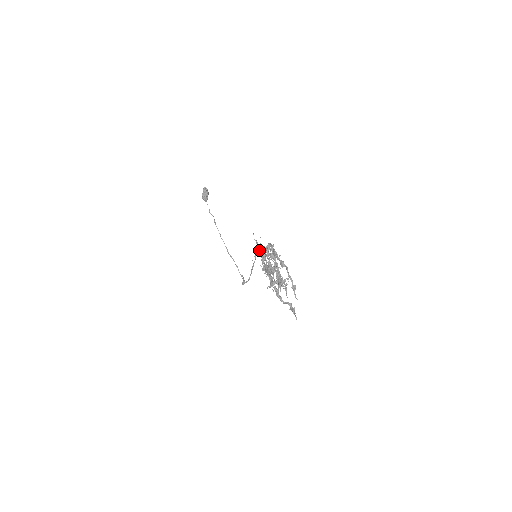
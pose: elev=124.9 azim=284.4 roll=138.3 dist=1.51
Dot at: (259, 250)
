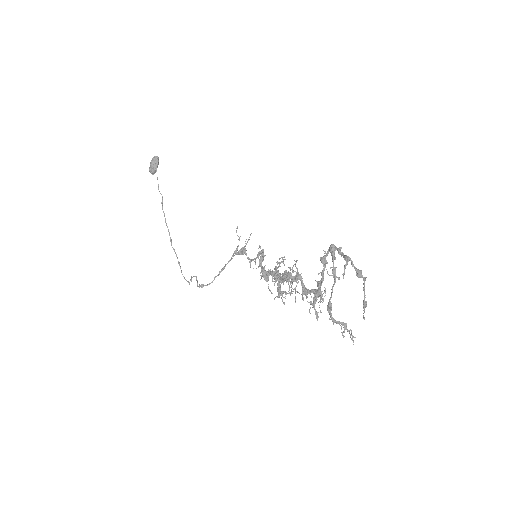
Dot at: (245, 249)
